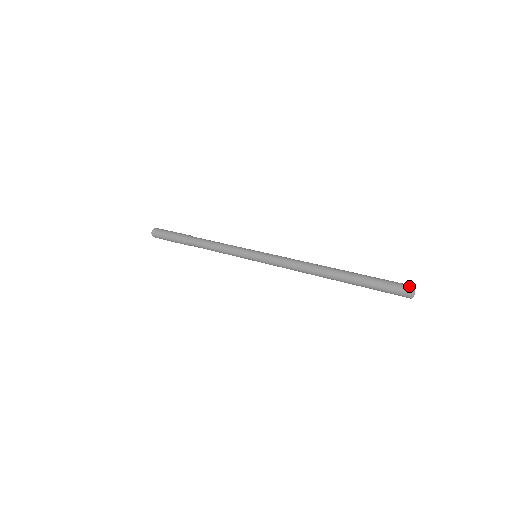
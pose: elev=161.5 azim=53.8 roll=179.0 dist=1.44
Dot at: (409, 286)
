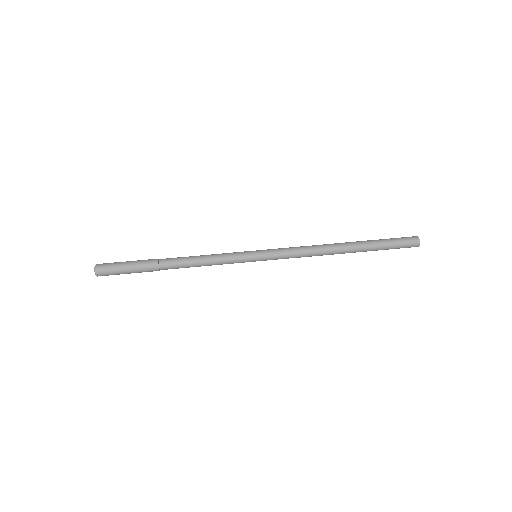
Dot at: (417, 243)
